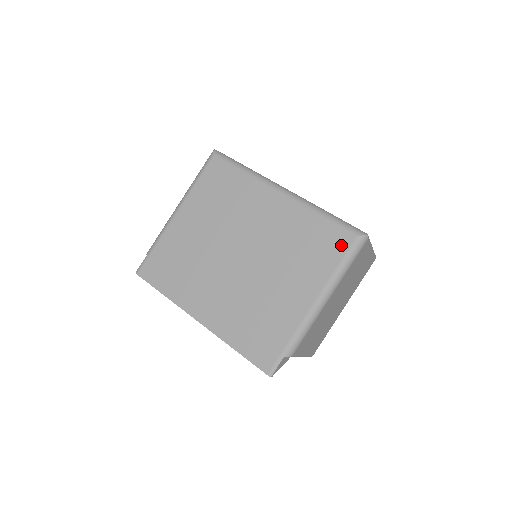
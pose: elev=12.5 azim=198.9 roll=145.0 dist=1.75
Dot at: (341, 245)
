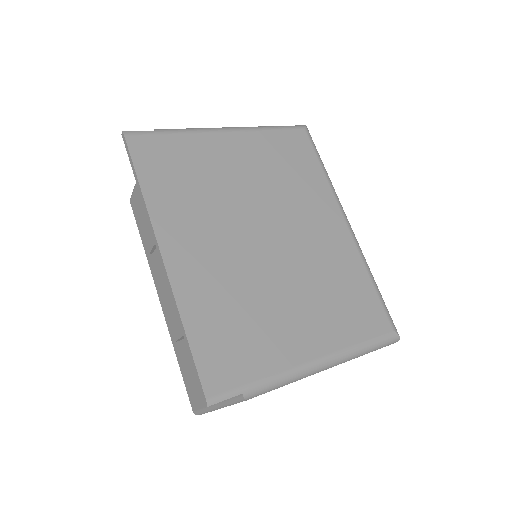
Dot at: (376, 325)
